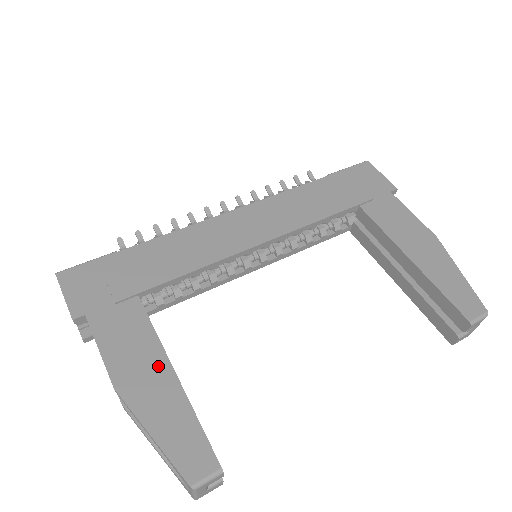
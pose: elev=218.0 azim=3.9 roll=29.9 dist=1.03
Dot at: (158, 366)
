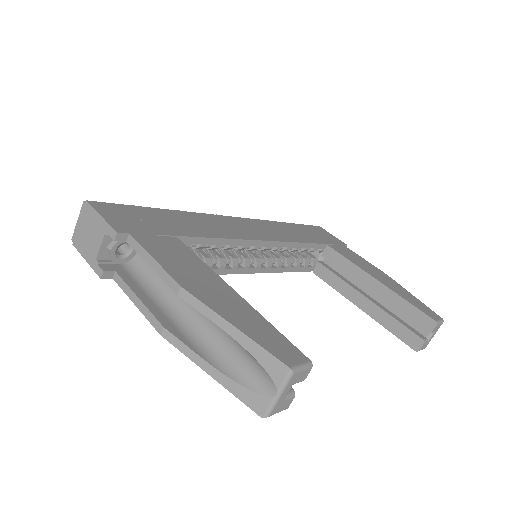
Dot at: (217, 283)
